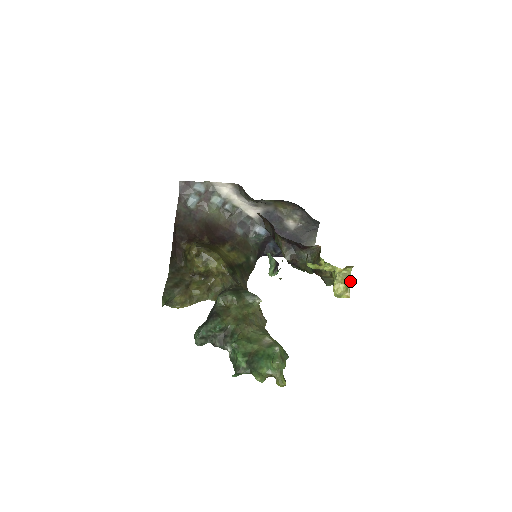
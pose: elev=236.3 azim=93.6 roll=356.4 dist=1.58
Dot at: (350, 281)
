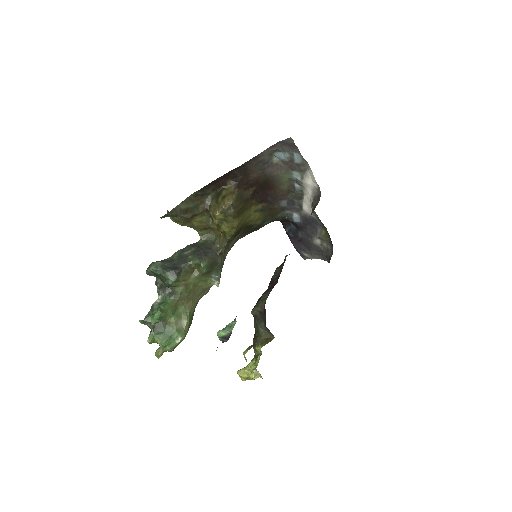
Dot at: (253, 379)
